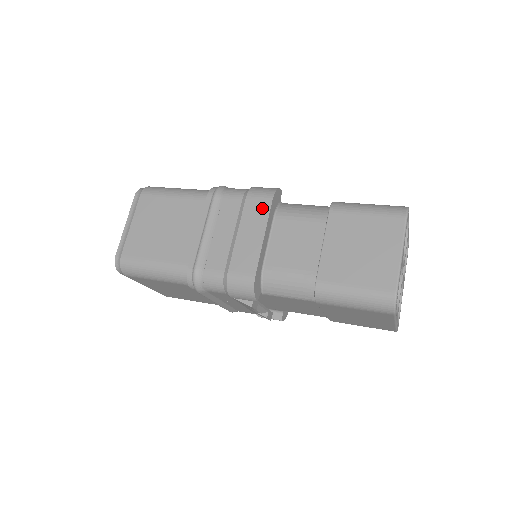
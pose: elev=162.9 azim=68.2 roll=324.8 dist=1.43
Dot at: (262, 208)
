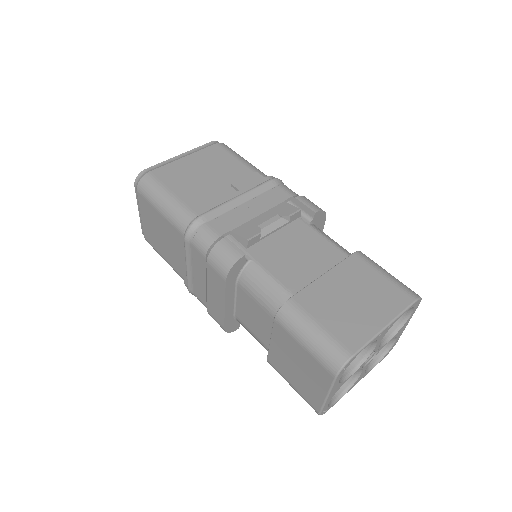
Dot at: (219, 282)
